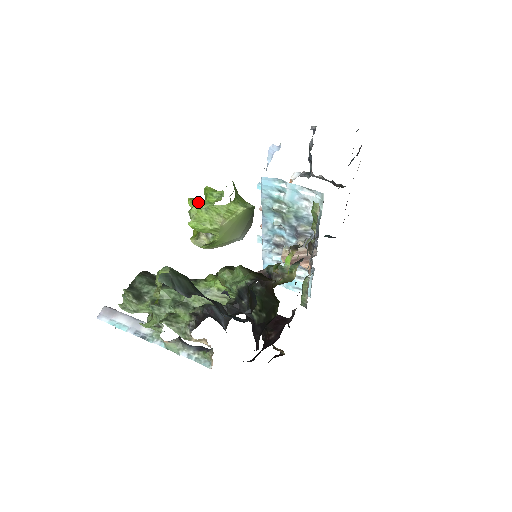
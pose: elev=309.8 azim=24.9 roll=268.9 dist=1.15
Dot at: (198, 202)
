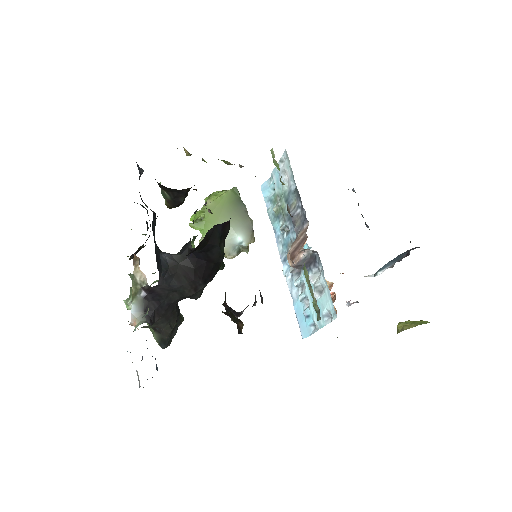
Dot at: occluded
